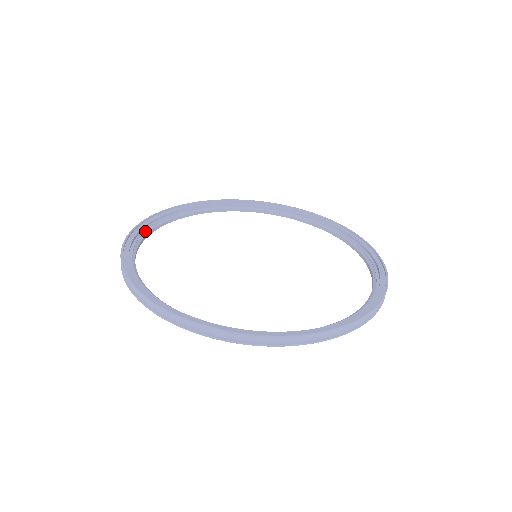
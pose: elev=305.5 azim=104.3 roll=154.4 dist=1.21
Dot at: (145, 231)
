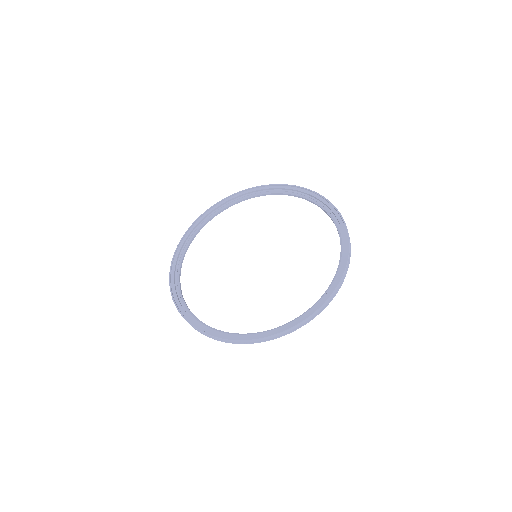
Dot at: (178, 289)
